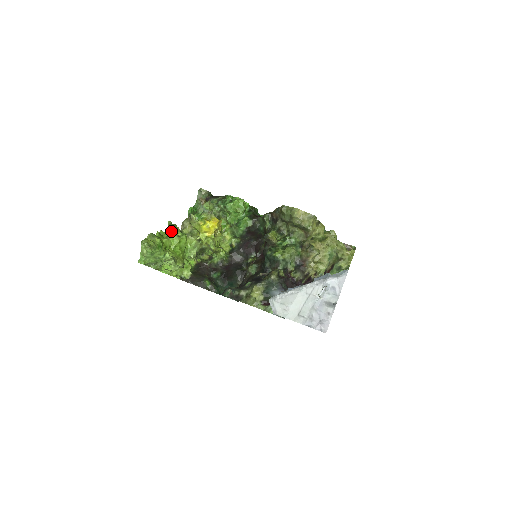
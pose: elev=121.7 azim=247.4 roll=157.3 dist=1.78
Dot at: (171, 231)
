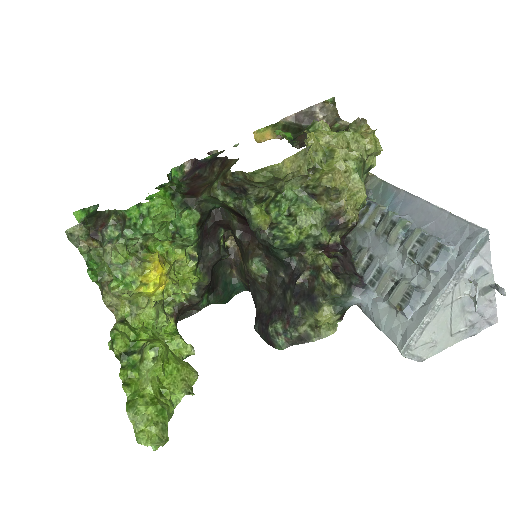
Dot at: (123, 350)
